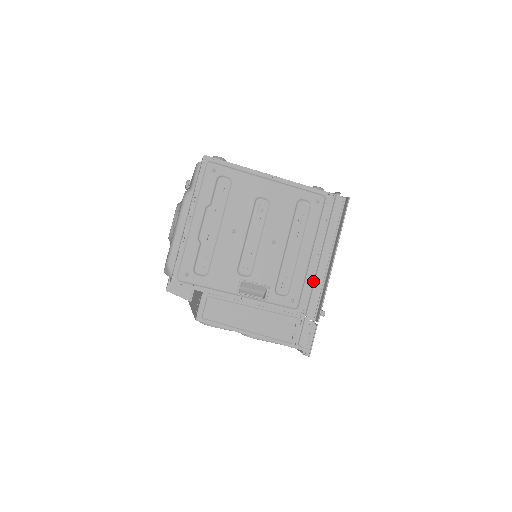
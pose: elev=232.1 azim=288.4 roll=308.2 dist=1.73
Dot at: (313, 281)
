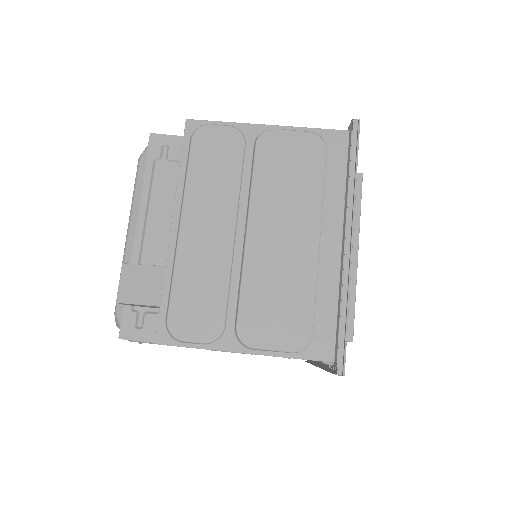
Dot at: occluded
